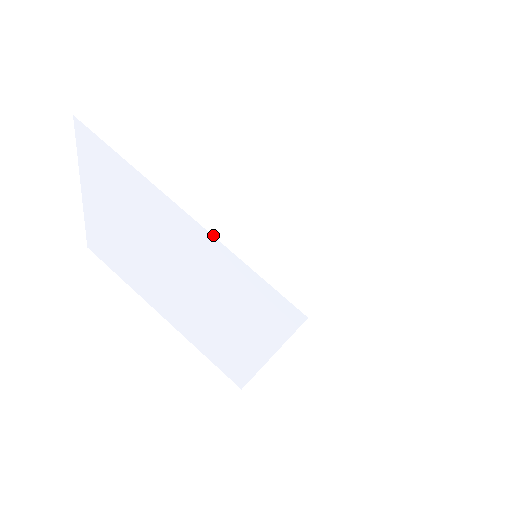
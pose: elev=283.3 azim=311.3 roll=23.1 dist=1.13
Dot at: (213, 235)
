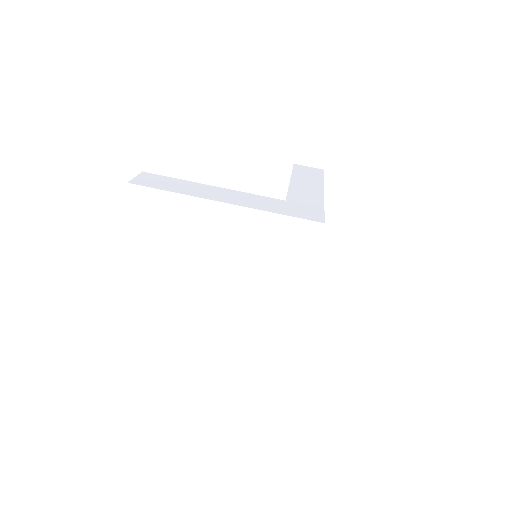
Dot at: (249, 207)
